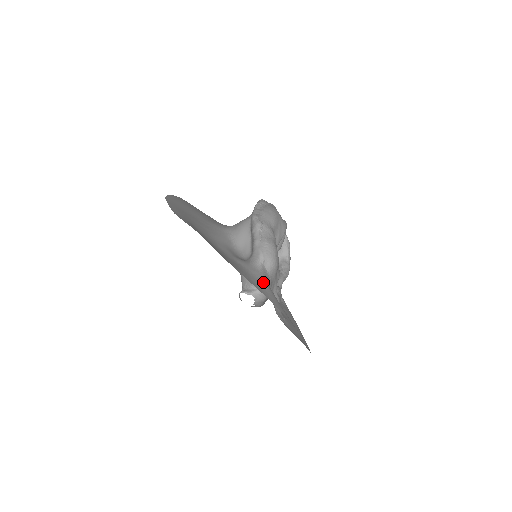
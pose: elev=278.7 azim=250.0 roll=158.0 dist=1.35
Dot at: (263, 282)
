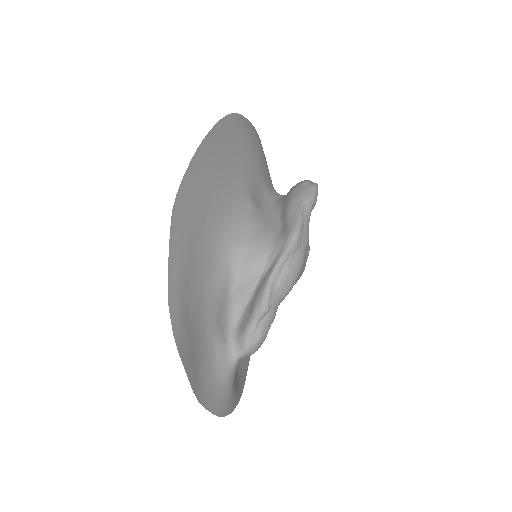
Dot at: (228, 386)
